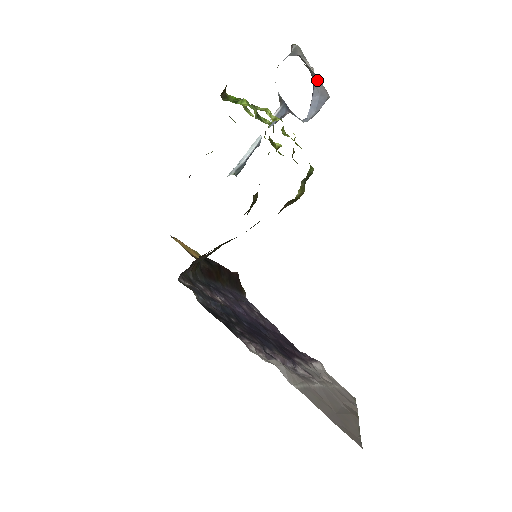
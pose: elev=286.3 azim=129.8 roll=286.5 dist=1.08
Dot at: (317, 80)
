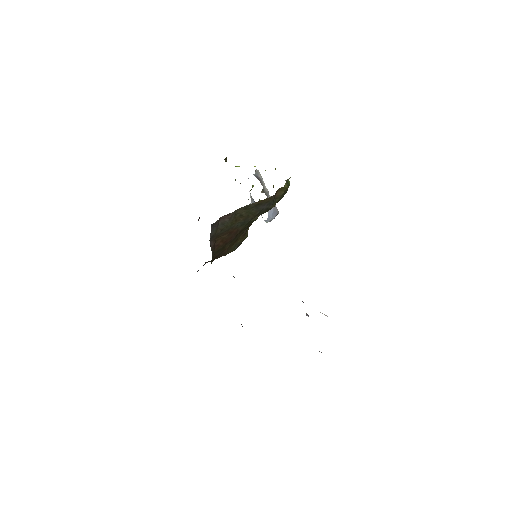
Dot at: occluded
